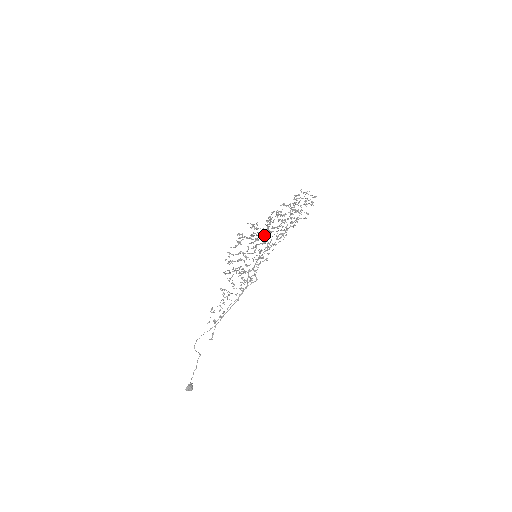
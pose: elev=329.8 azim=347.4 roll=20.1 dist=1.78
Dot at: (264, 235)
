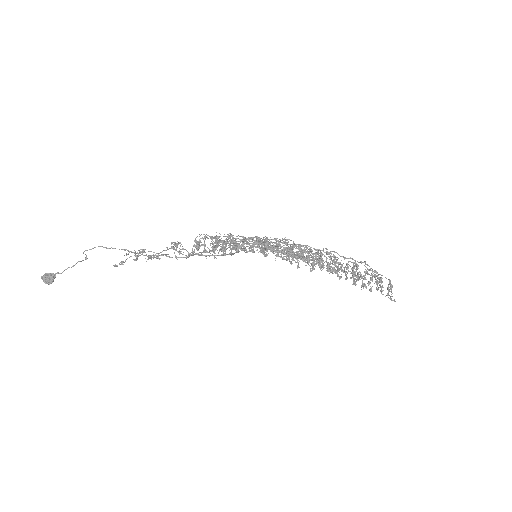
Dot at: occluded
